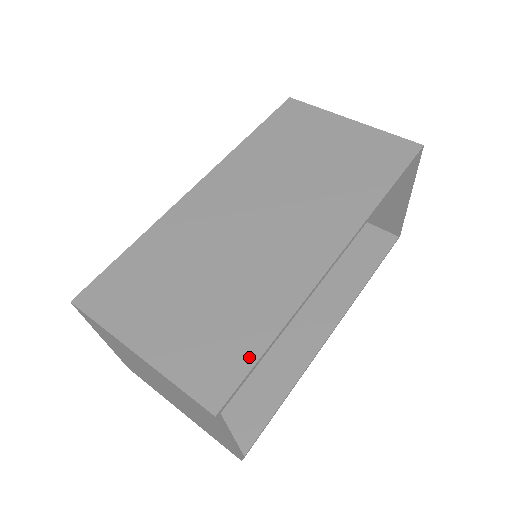
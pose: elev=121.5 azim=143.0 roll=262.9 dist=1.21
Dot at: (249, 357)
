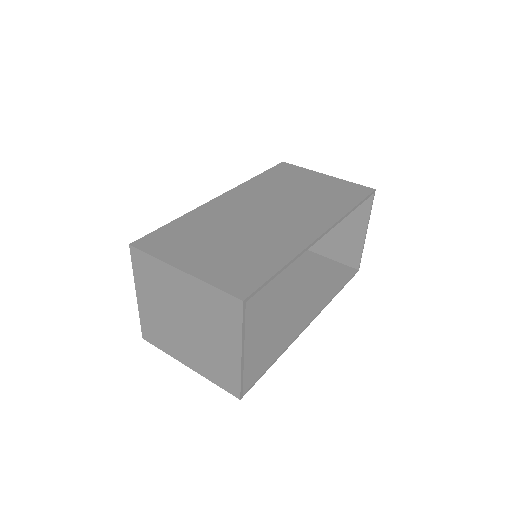
Dot at: (265, 275)
